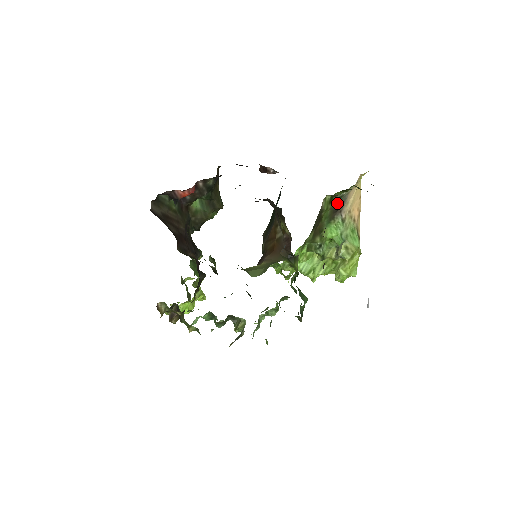
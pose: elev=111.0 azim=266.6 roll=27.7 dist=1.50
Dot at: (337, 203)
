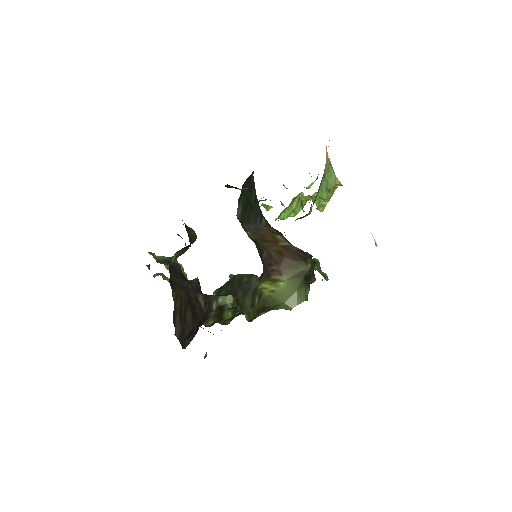
Dot at: occluded
